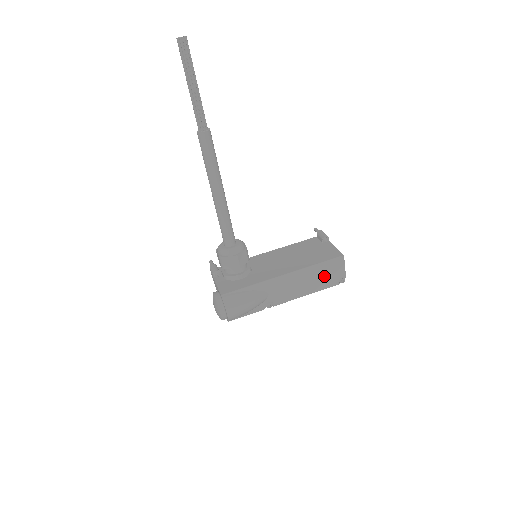
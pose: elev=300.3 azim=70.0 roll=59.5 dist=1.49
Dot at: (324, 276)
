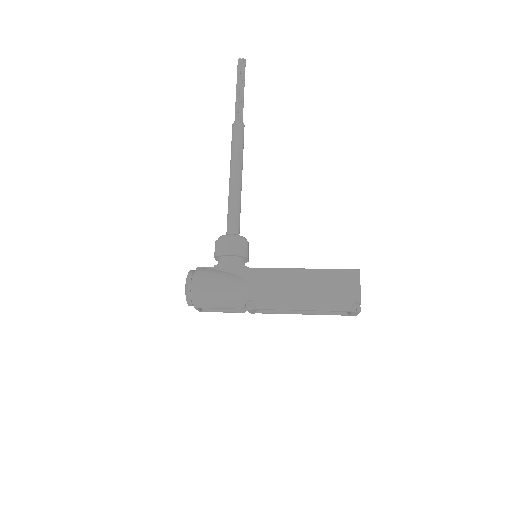
Dot at: (330, 290)
